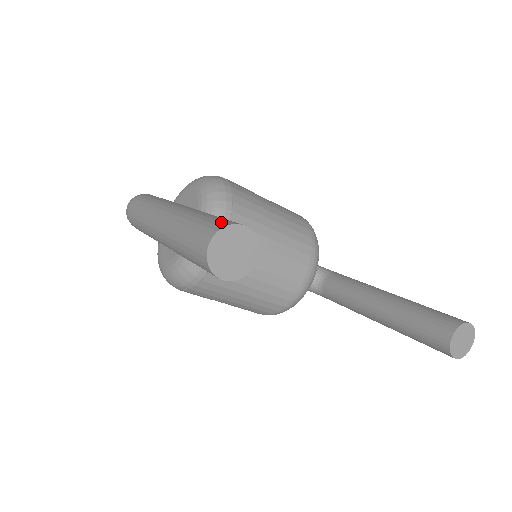
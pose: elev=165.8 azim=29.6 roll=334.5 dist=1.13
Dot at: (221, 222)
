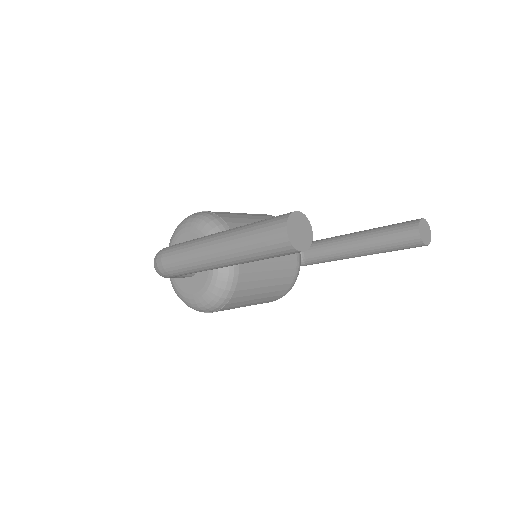
Dot at: (281, 217)
